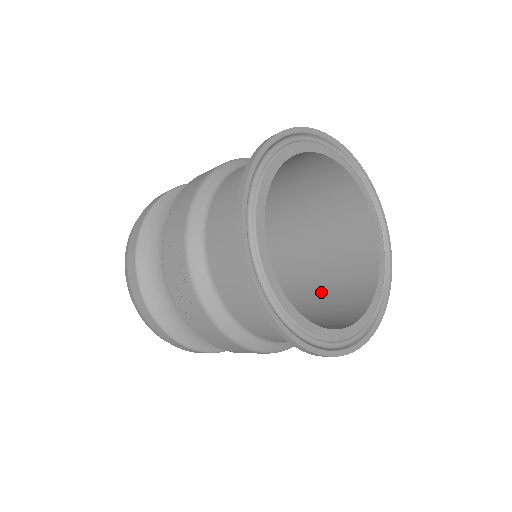
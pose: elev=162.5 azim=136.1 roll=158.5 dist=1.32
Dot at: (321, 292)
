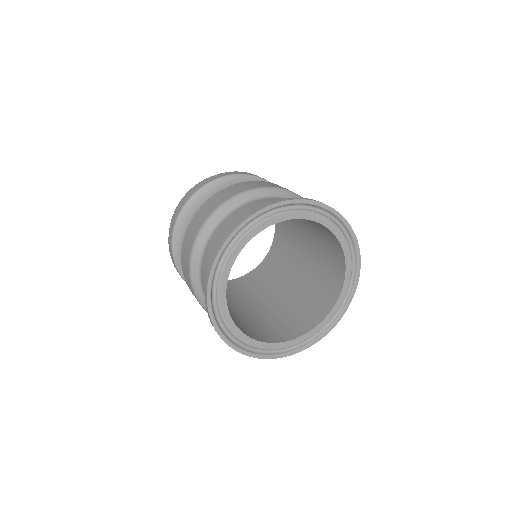
Dot at: (313, 270)
